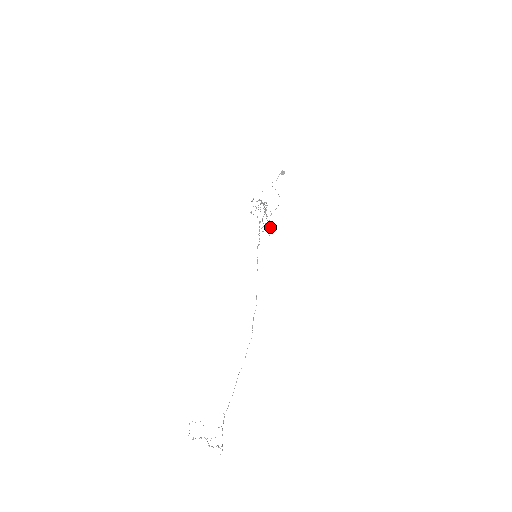
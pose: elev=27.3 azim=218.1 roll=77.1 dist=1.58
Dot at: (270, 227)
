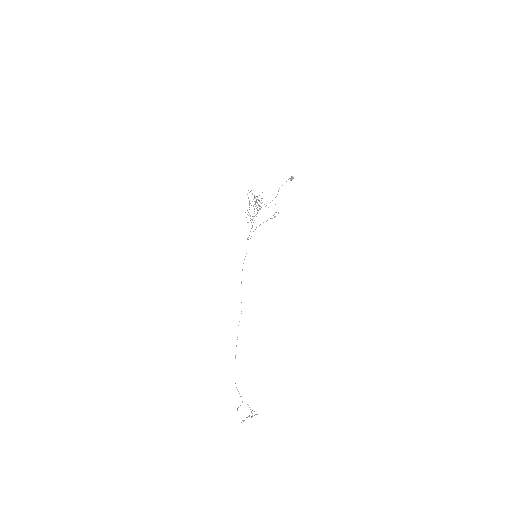
Dot at: occluded
